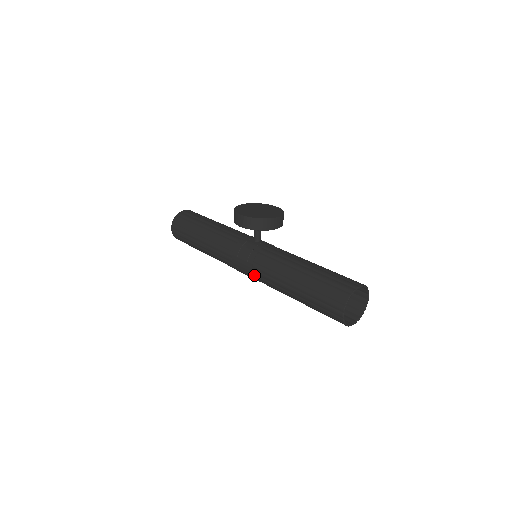
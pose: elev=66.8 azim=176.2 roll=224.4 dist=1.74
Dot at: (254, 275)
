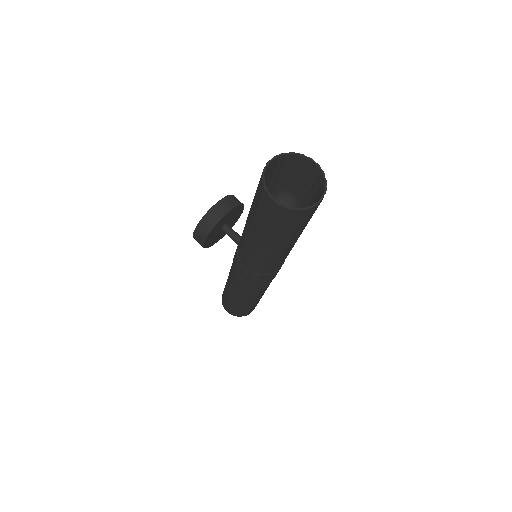
Dot at: (254, 272)
